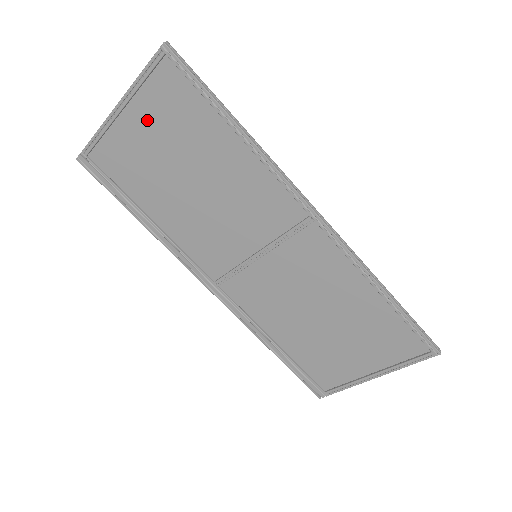
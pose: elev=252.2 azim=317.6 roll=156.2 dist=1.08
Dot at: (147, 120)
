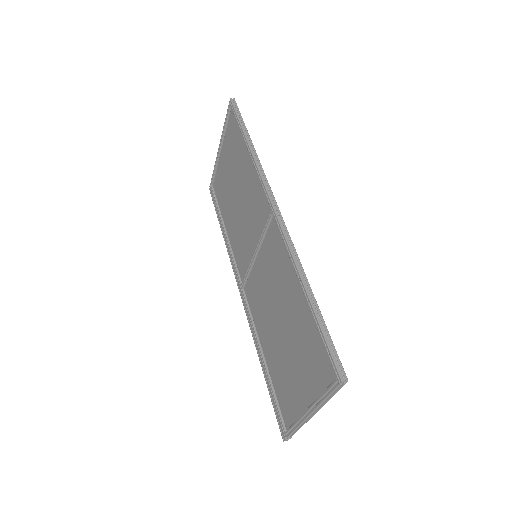
Dot at: (227, 153)
